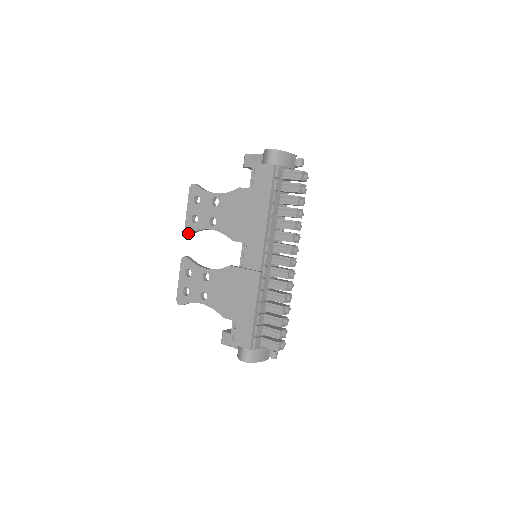
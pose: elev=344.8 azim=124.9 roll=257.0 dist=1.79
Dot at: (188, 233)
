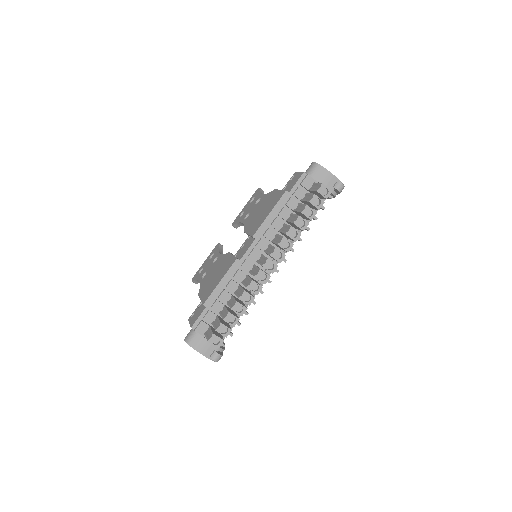
Dot at: (232, 225)
